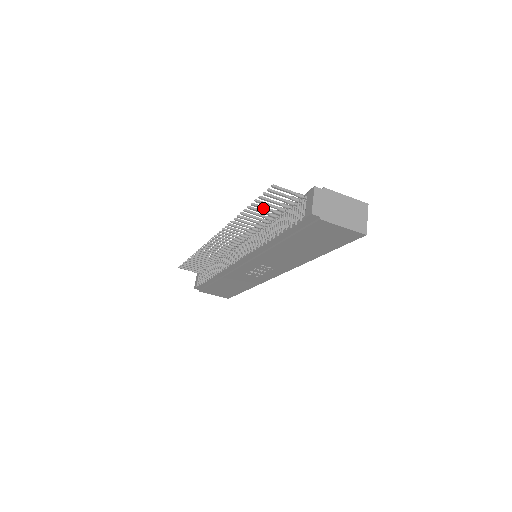
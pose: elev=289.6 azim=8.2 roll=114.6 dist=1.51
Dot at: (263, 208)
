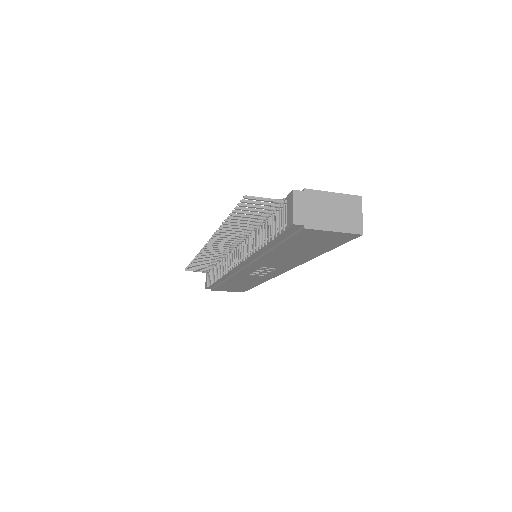
Dot at: (244, 217)
